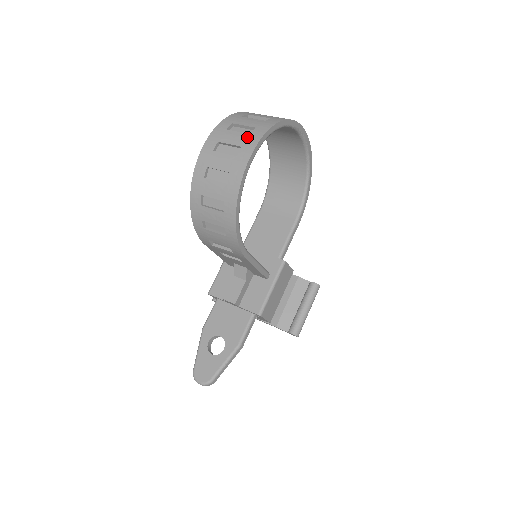
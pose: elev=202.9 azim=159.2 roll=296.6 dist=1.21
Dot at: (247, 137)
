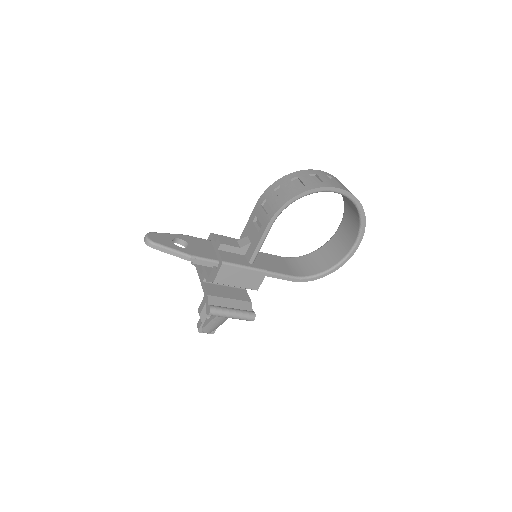
Dot at: (347, 189)
